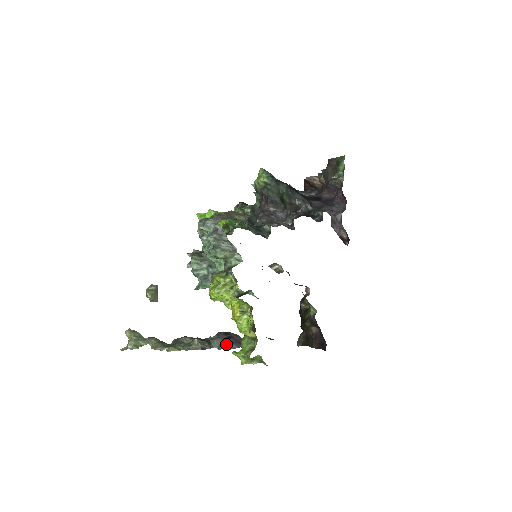
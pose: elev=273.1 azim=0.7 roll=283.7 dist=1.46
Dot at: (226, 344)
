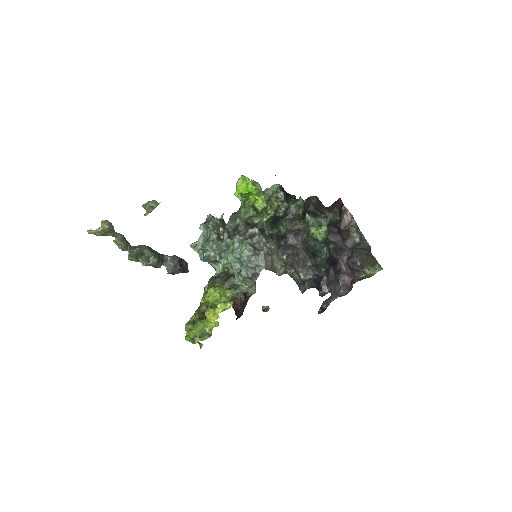
Dot at: (175, 271)
